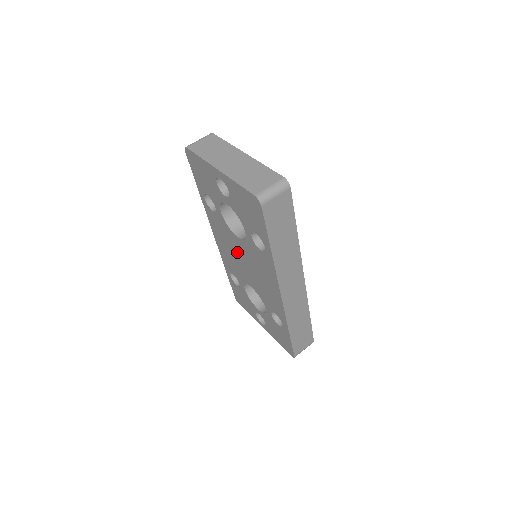
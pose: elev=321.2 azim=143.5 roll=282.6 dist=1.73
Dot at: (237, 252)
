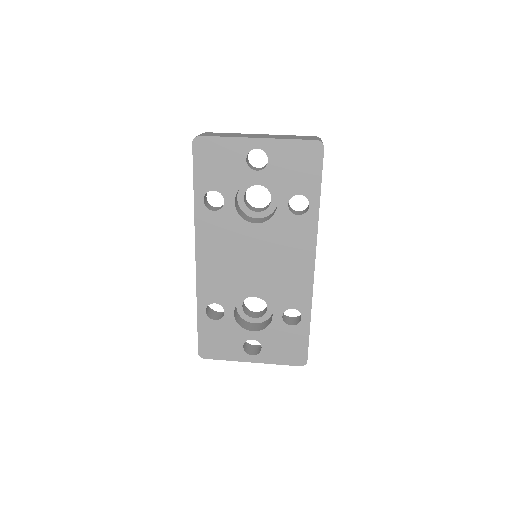
Dot at: (244, 251)
